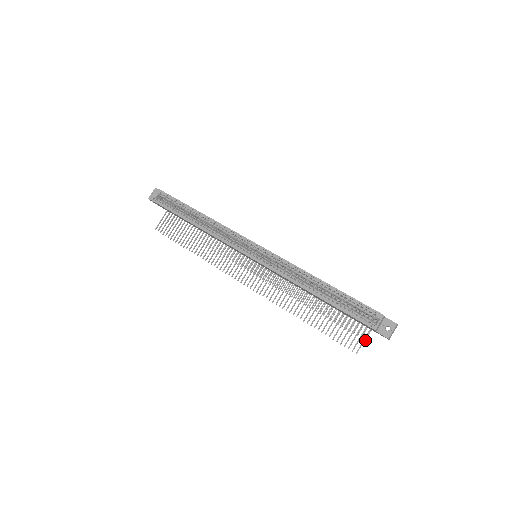
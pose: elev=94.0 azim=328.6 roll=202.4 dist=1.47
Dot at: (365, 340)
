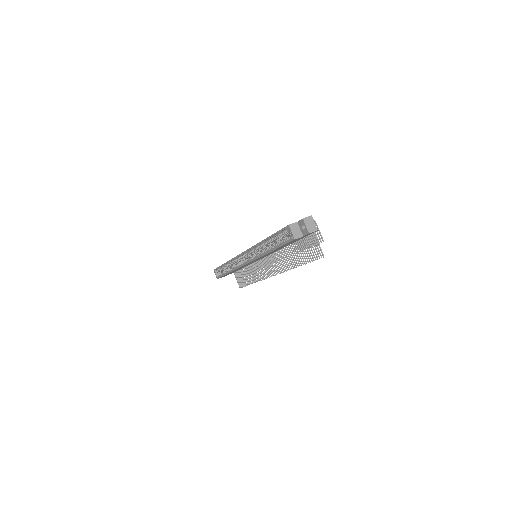
Dot at: (323, 241)
